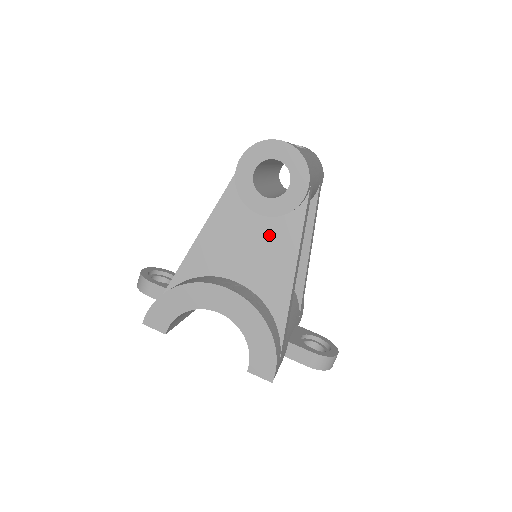
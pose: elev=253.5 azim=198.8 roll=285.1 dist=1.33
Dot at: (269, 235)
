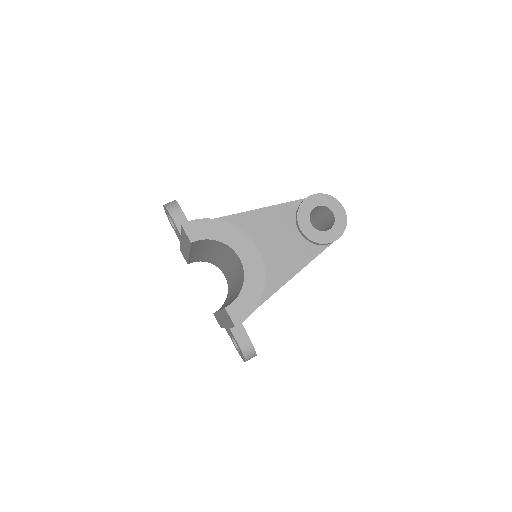
Dot at: (295, 245)
